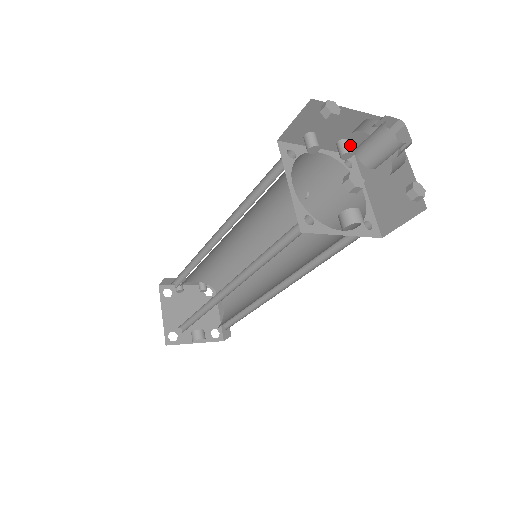
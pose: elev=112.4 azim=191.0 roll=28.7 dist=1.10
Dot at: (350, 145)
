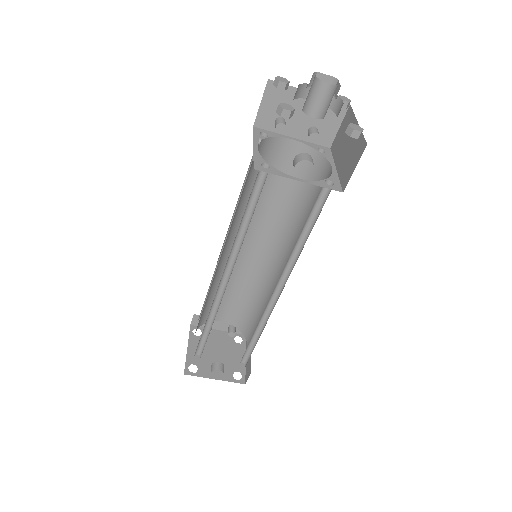
Dot at: (321, 135)
